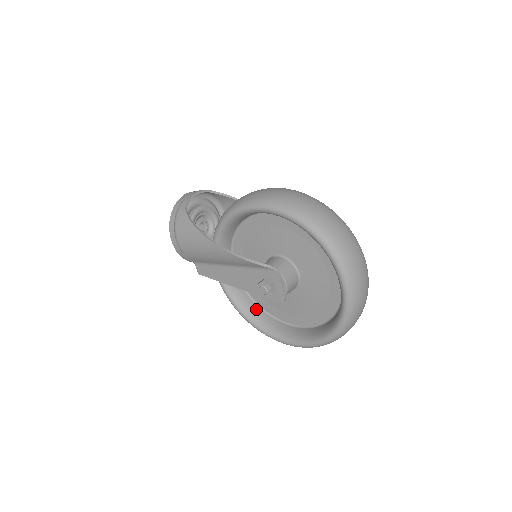
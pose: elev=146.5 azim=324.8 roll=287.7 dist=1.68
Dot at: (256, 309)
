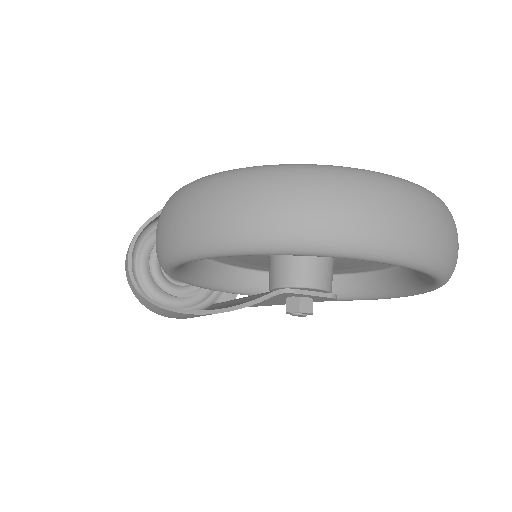
Dot at: occluded
